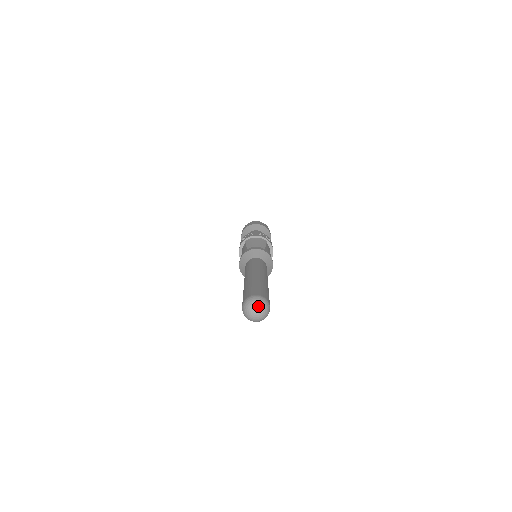
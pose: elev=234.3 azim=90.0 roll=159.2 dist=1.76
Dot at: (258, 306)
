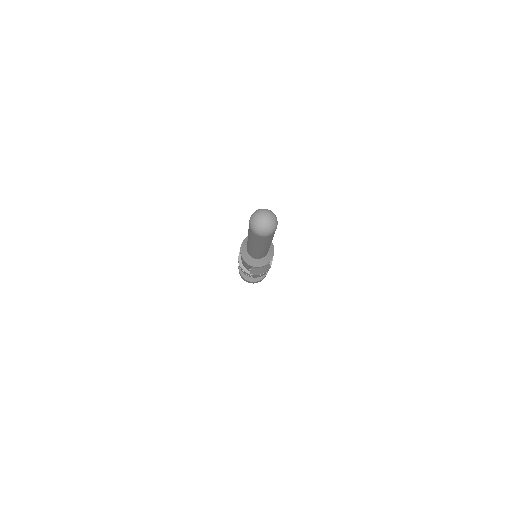
Dot at: (264, 213)
